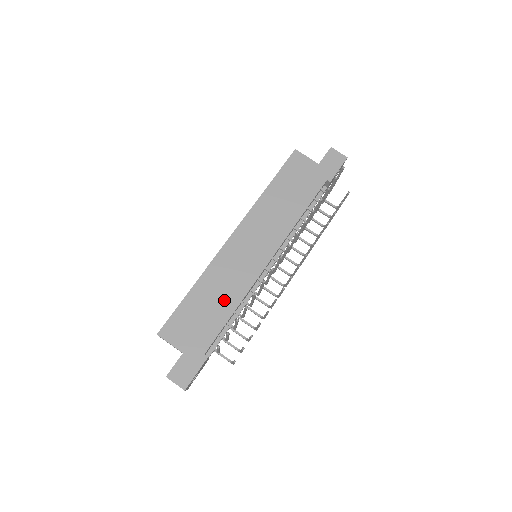
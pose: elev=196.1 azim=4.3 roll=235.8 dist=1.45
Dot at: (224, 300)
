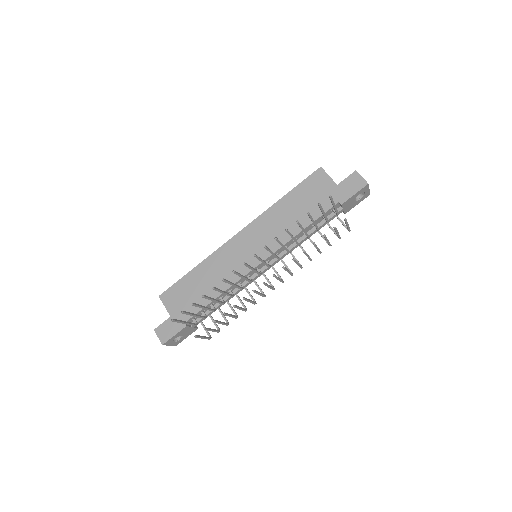
Dot at: (213, 285)
